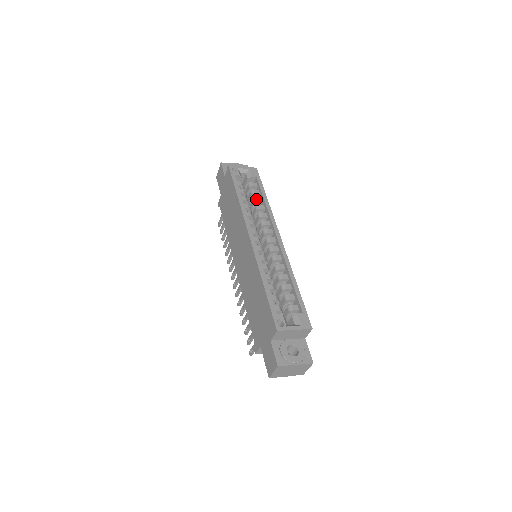
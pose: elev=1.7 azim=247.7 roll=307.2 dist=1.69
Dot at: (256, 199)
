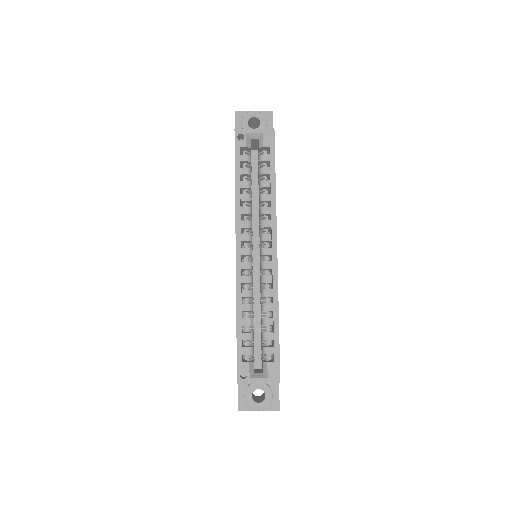
Dot at: (262, 184)
